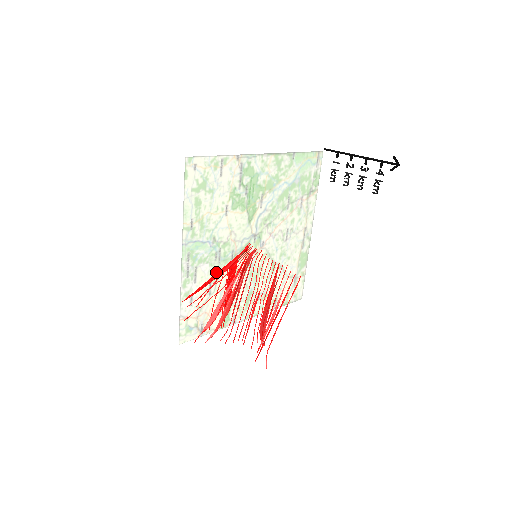
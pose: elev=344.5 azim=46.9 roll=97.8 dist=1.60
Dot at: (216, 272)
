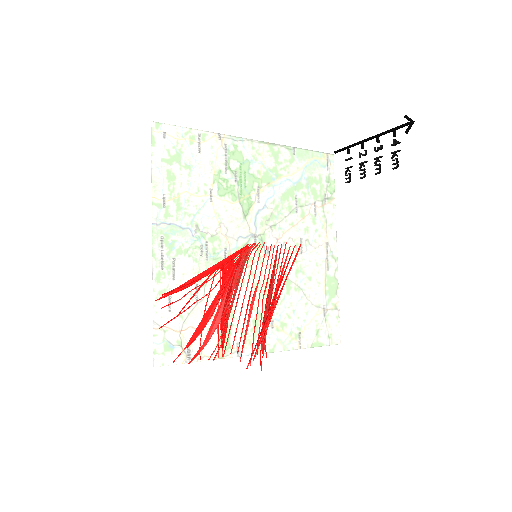
Dot at: (204, 272)
